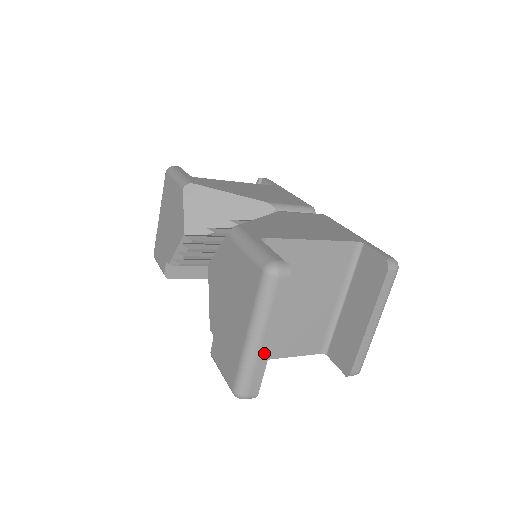
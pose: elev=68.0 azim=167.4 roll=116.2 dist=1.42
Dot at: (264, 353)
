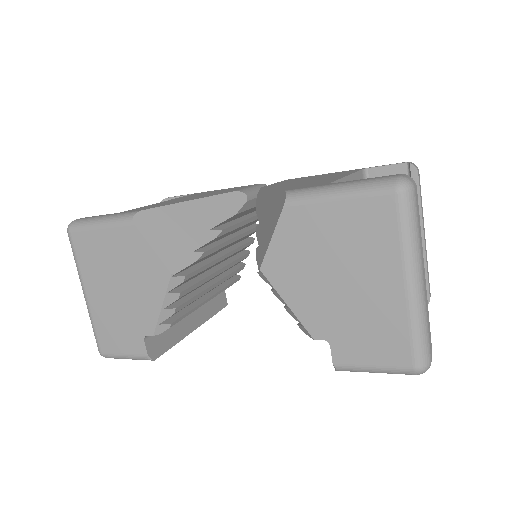
Dot at: (426, 296)
